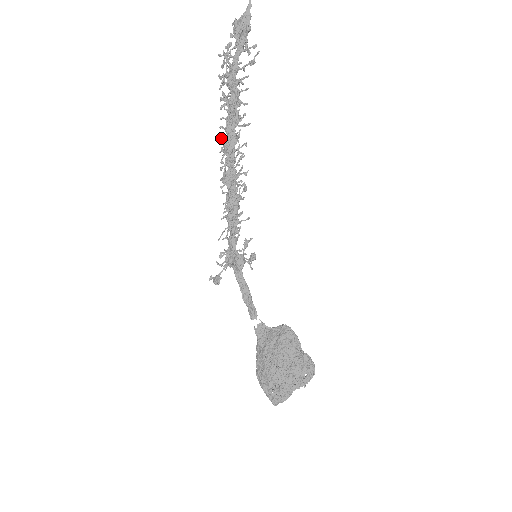
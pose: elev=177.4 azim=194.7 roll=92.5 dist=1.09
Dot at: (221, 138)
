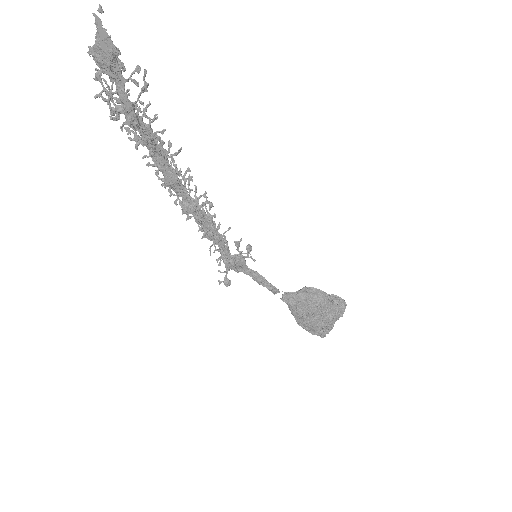
Dot at: (155, 174)
